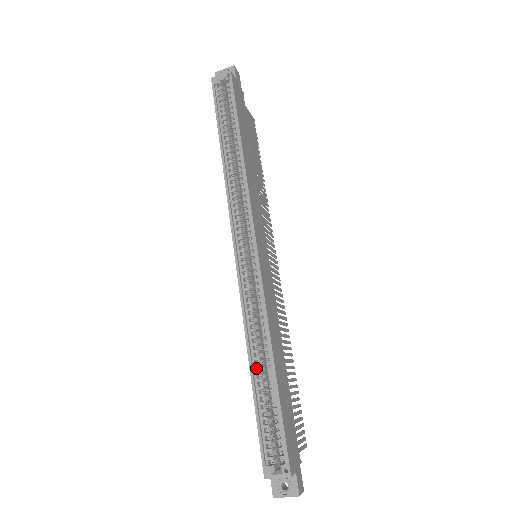
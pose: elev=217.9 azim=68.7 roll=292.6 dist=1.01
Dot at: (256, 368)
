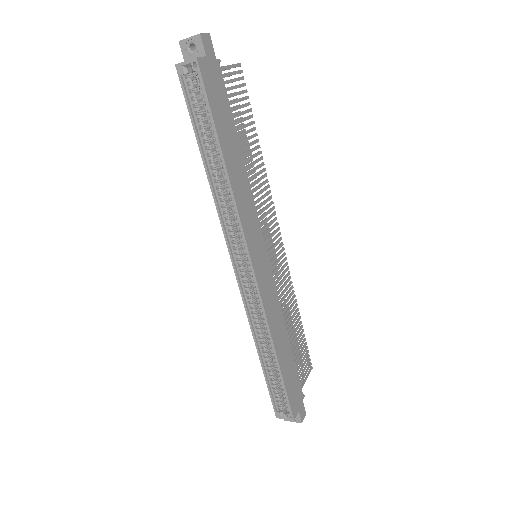
Dot at: (264, 354)
